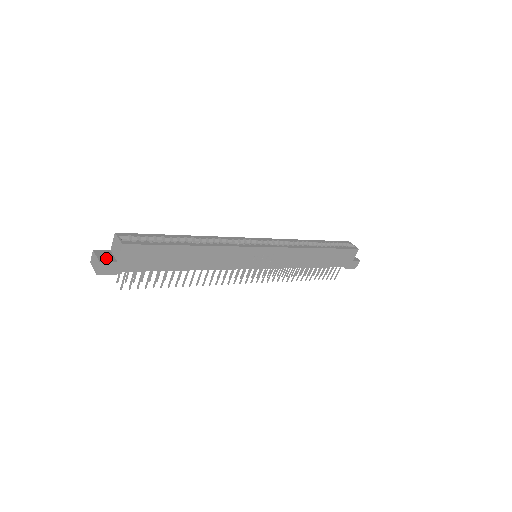
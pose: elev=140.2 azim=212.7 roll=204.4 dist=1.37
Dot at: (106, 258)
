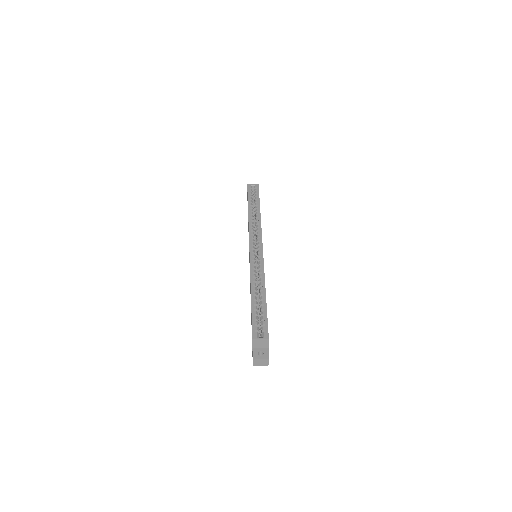
Dot at: (264, 354)
